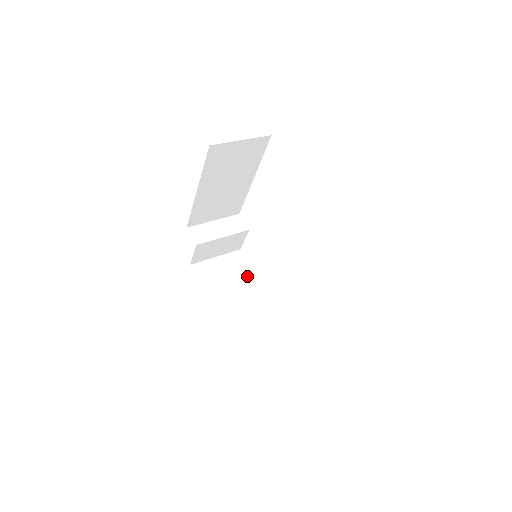
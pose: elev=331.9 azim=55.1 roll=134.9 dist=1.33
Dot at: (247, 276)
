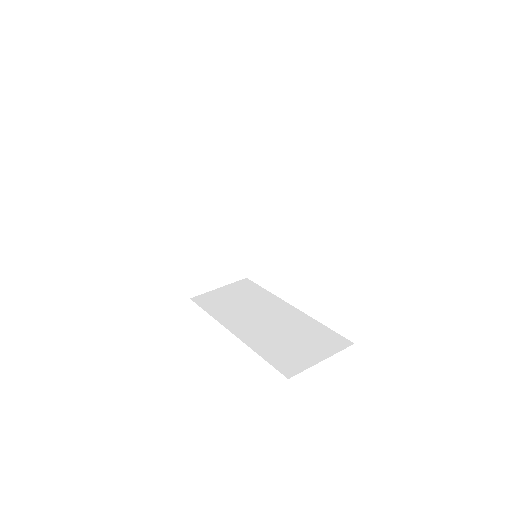
Dot at: (232, 218)
